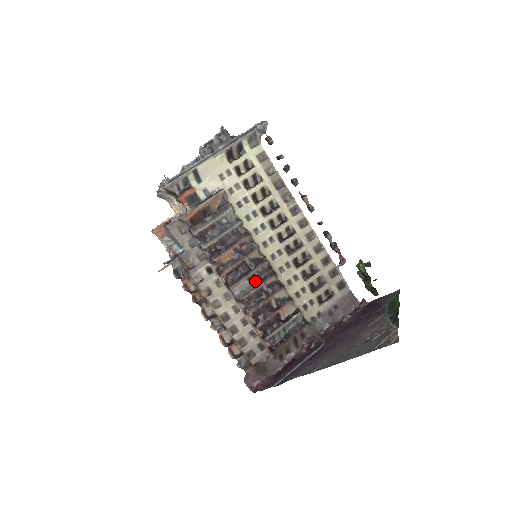
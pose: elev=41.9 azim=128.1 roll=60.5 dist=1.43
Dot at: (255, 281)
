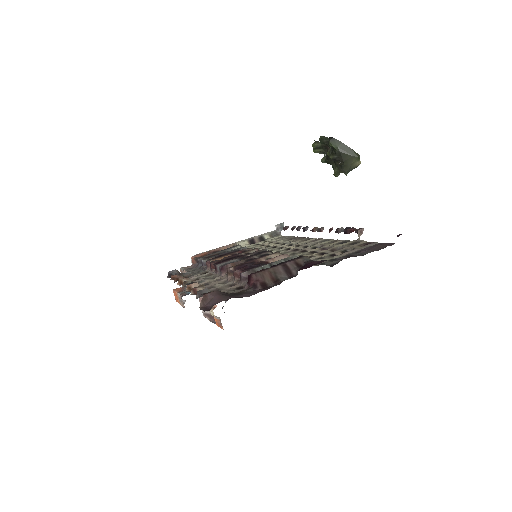
Dot at: (246, 257)
